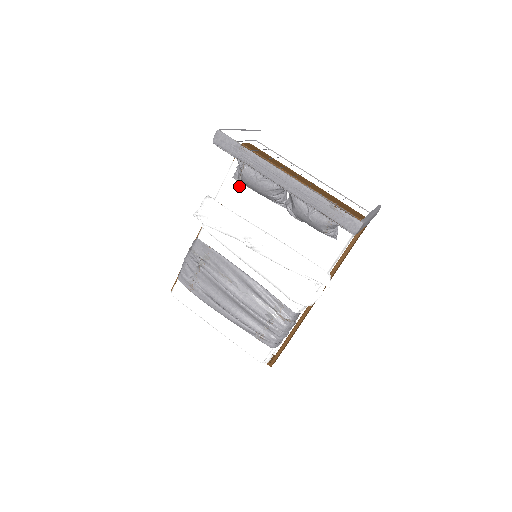
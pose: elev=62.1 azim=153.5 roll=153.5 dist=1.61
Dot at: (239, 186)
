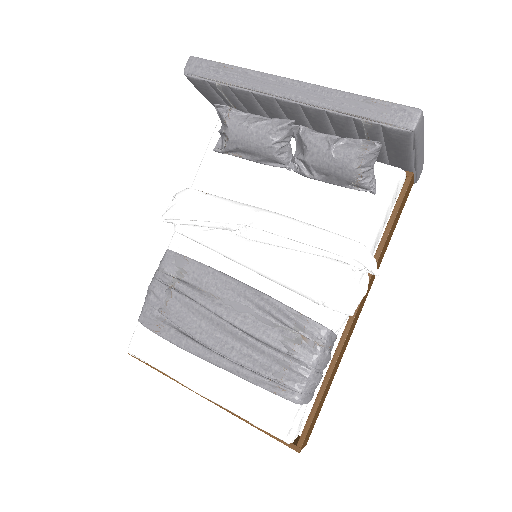
Dot at: (223, 160)
